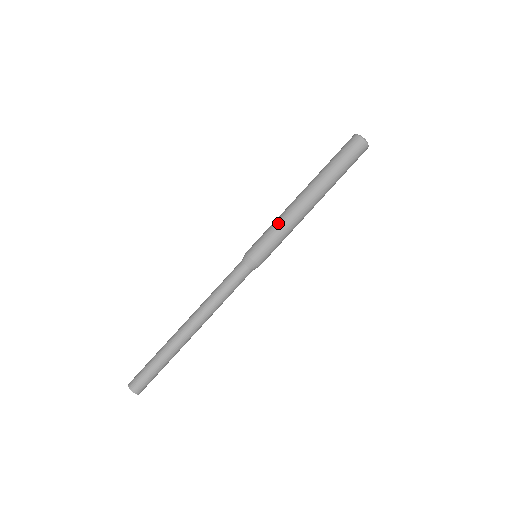
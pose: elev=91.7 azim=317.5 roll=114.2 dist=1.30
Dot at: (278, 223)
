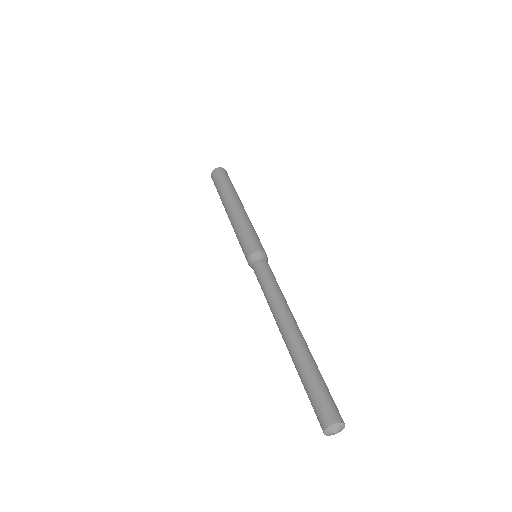
Dot at: (243, 225)
